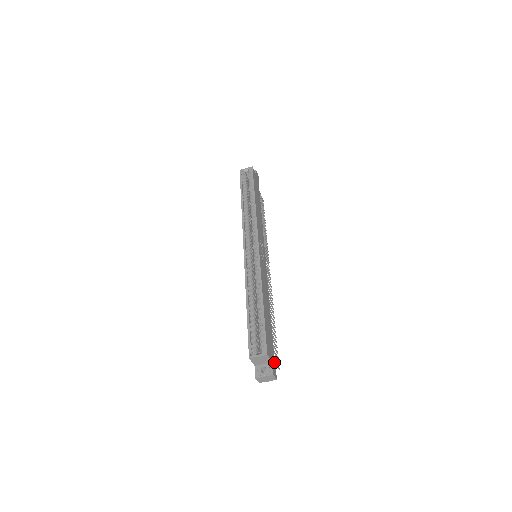
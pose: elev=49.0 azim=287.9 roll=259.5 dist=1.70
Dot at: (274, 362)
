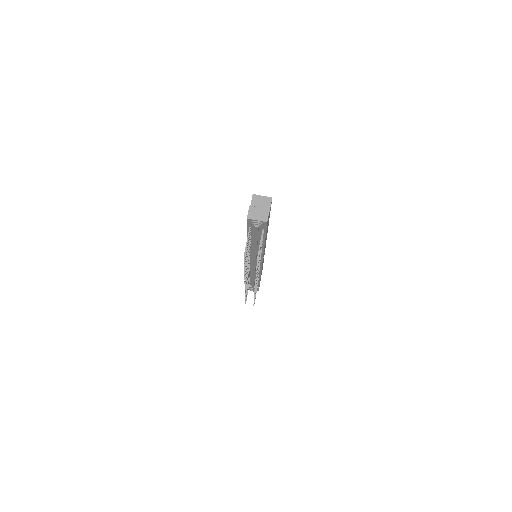
Dot at: occluded
